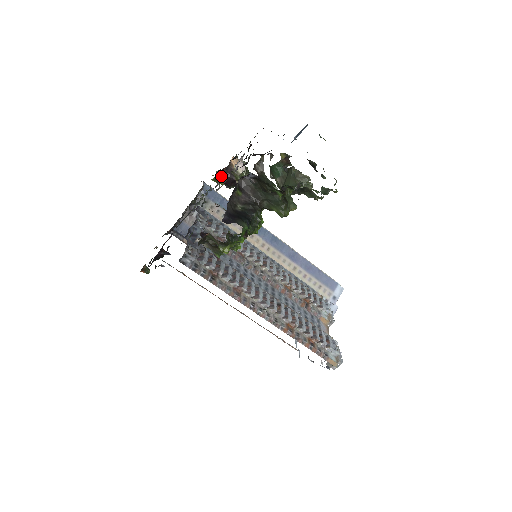
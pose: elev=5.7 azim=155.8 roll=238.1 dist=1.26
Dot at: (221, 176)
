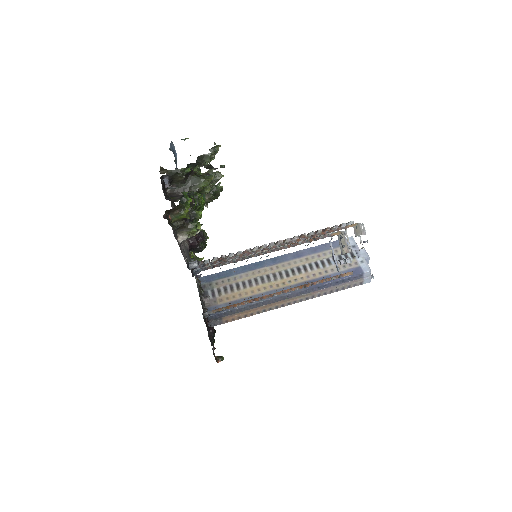
Dot at: occluded
